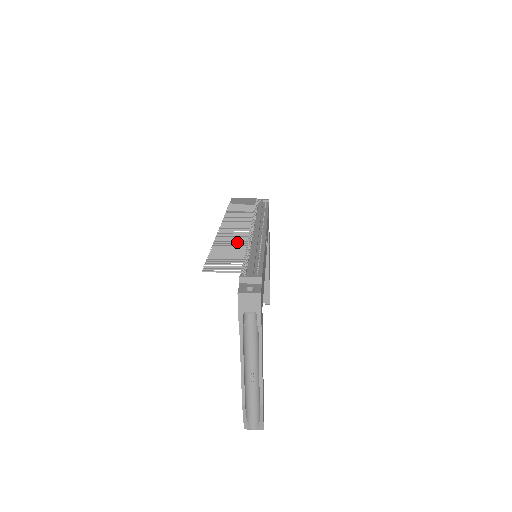
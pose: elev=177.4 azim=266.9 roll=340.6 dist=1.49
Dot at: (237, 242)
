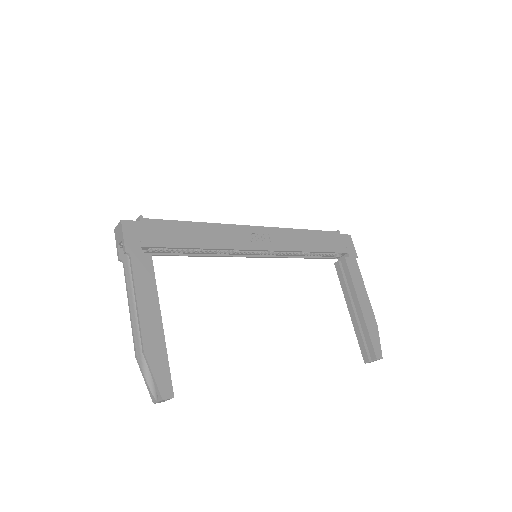
Dot at: occluded
